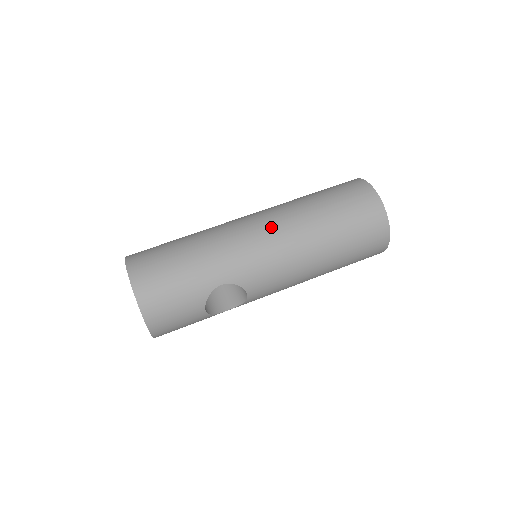
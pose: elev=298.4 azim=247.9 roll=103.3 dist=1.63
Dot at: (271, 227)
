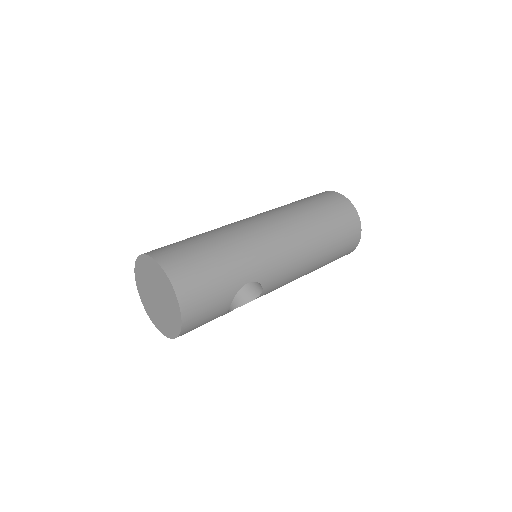
Dot at: (283, 230)
